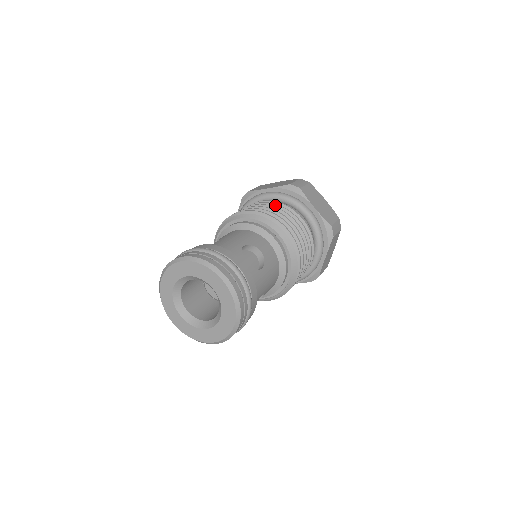
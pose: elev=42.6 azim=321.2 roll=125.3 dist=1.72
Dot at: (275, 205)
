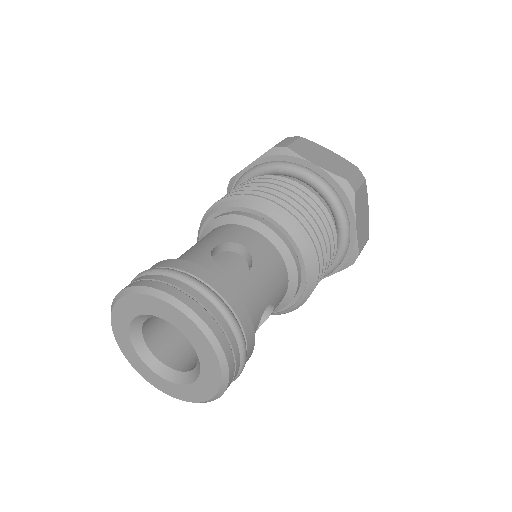
Dot at: (258, 180)
